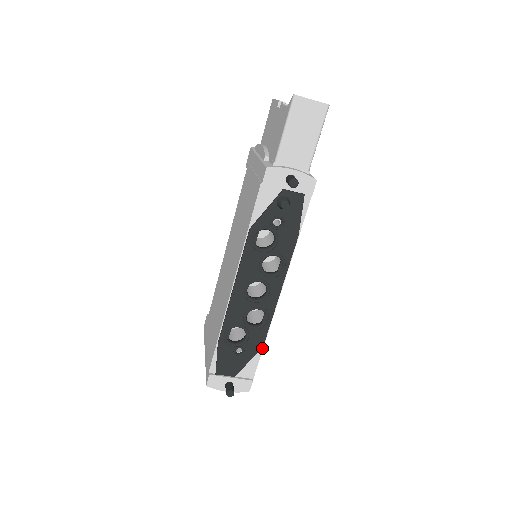
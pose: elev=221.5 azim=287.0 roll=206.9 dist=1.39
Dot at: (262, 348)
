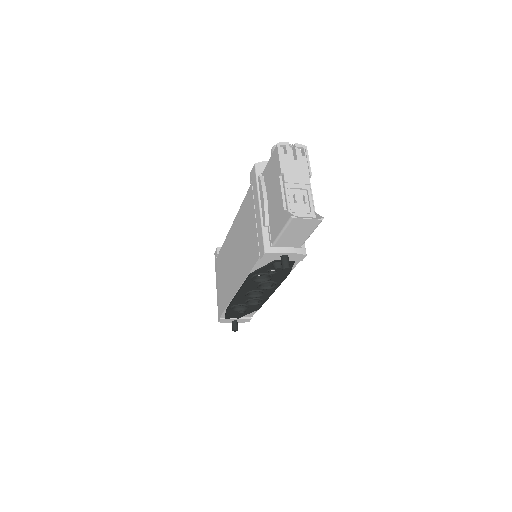
Dot at: (258, 309)
